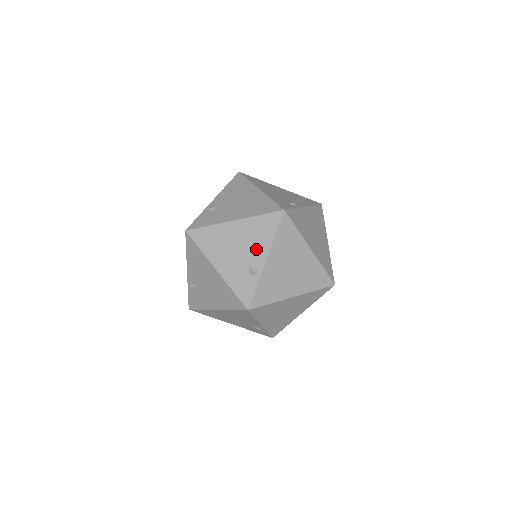
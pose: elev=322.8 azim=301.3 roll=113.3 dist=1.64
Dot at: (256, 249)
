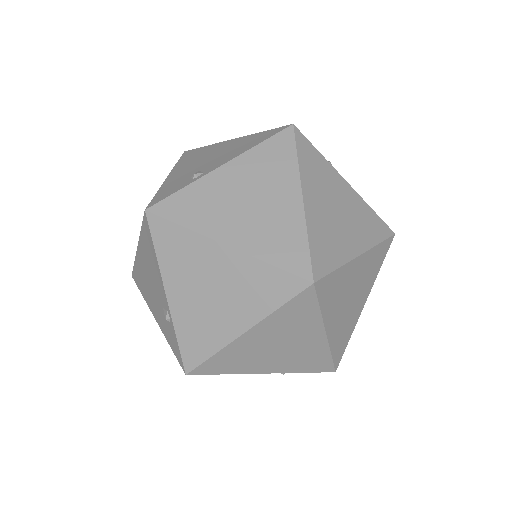
Dot at: (224, 157)
